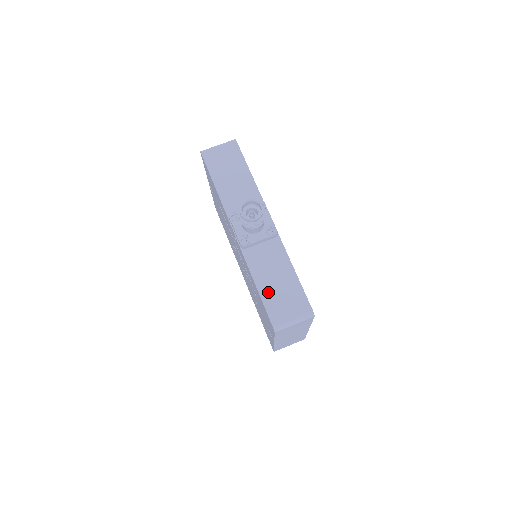
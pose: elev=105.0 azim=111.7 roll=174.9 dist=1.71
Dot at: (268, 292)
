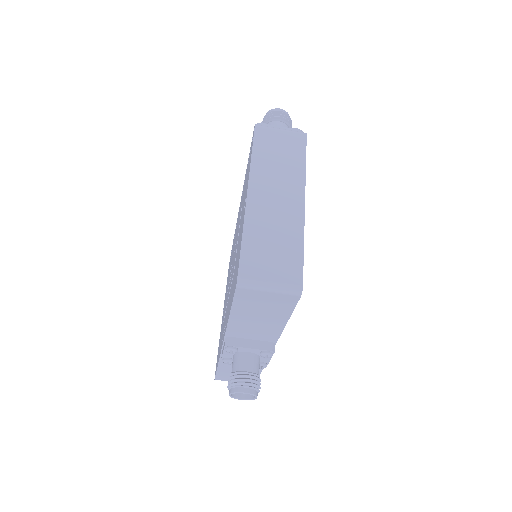
Dot at: (226, 371)
